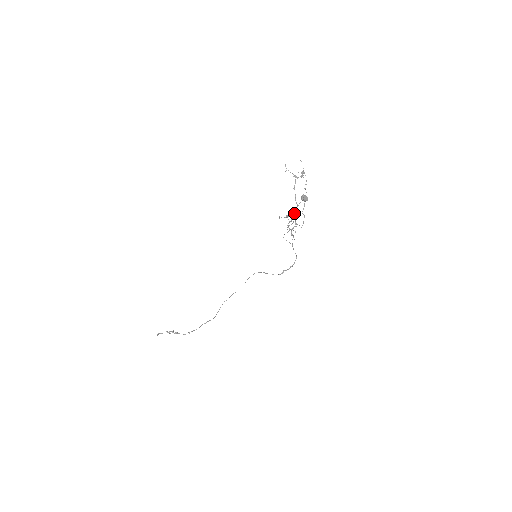
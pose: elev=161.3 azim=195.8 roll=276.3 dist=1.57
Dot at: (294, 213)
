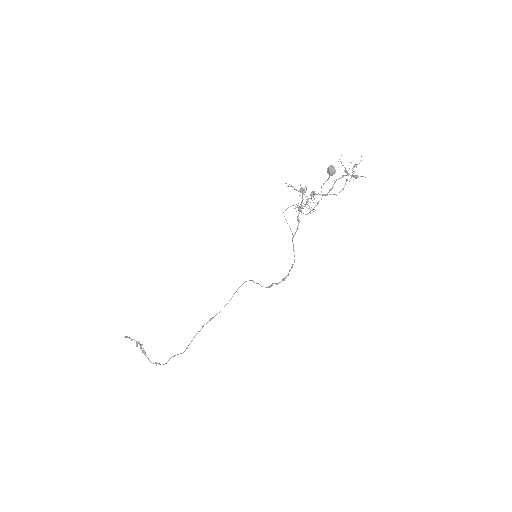
Dot at: (314, 192)
